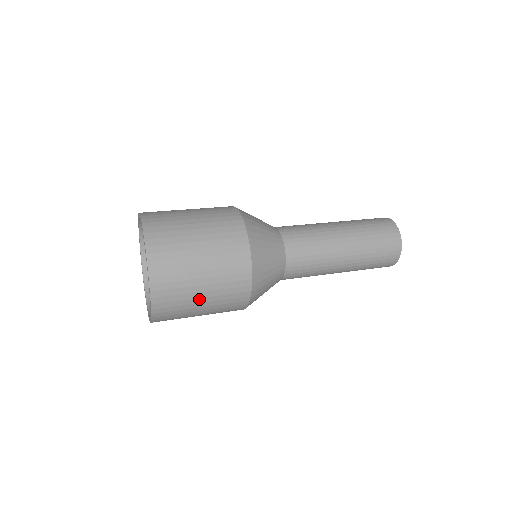
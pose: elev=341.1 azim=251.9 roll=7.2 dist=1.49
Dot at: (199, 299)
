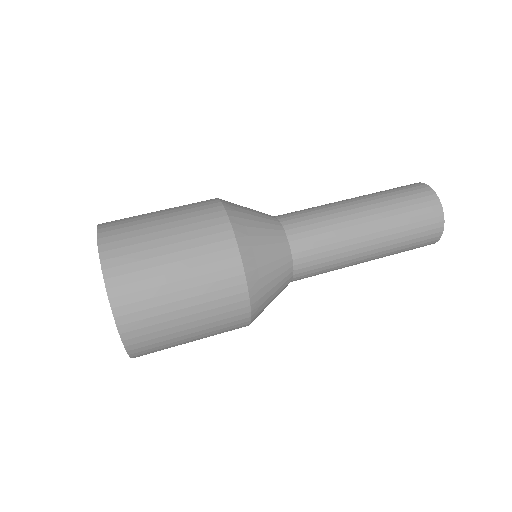
Dot at: (185, 331)
